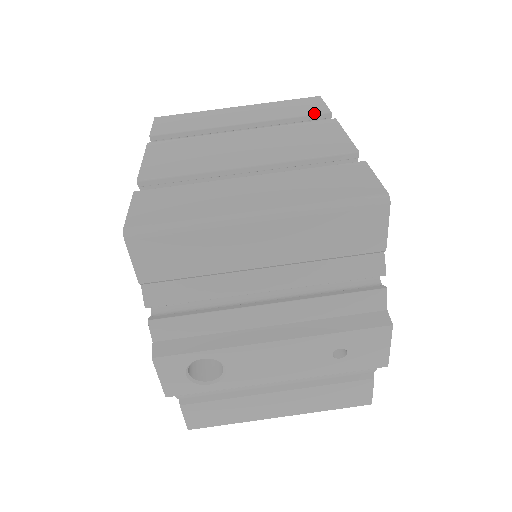
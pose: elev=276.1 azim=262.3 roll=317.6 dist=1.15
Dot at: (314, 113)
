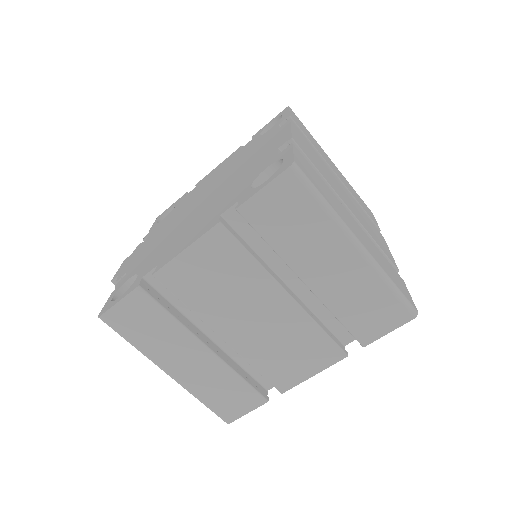
Dot at: (355, 335)
